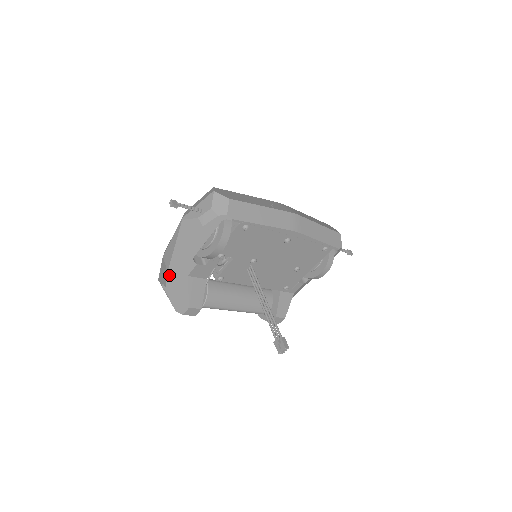
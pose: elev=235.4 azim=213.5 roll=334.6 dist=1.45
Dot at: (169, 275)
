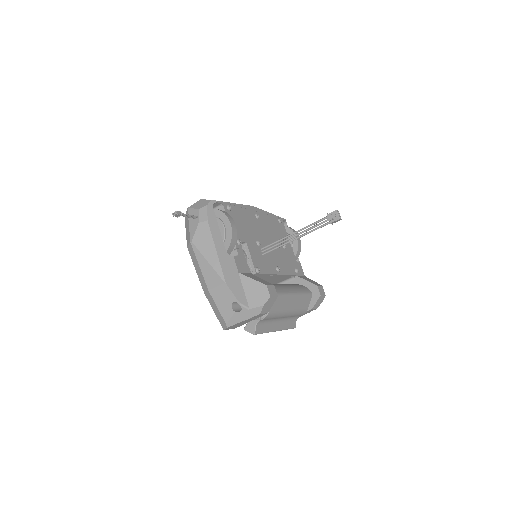
Dot at: (228, 284)
